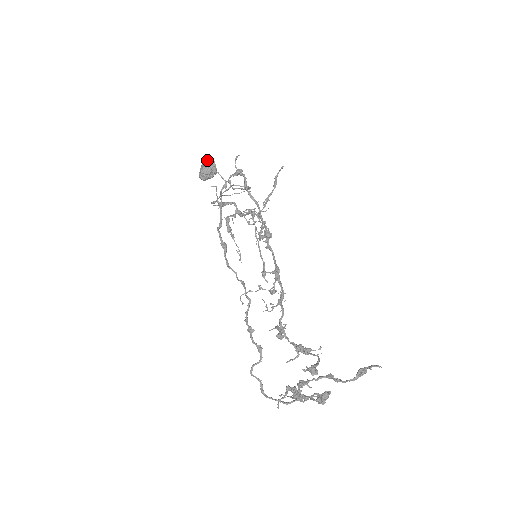
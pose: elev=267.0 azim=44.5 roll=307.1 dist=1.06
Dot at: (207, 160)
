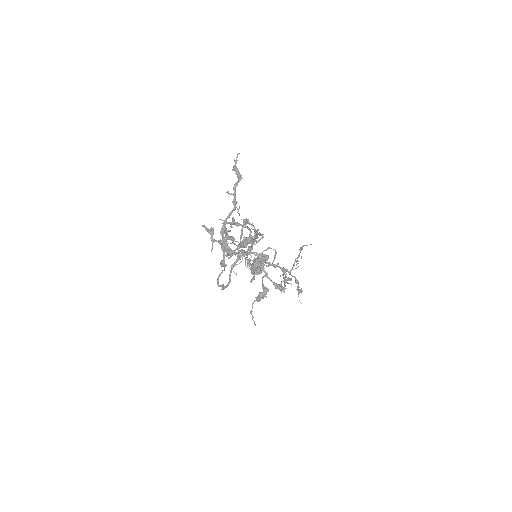
Dot at: occluded
